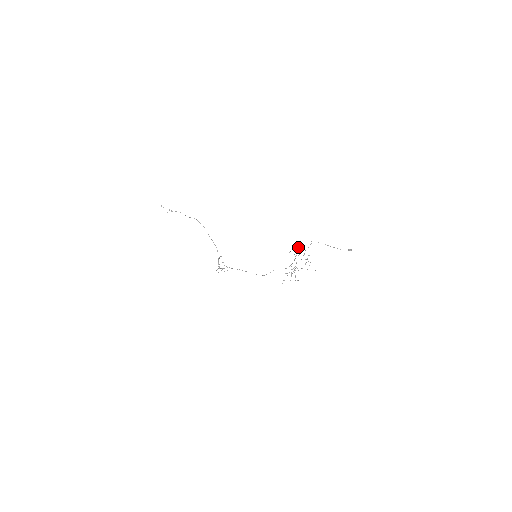
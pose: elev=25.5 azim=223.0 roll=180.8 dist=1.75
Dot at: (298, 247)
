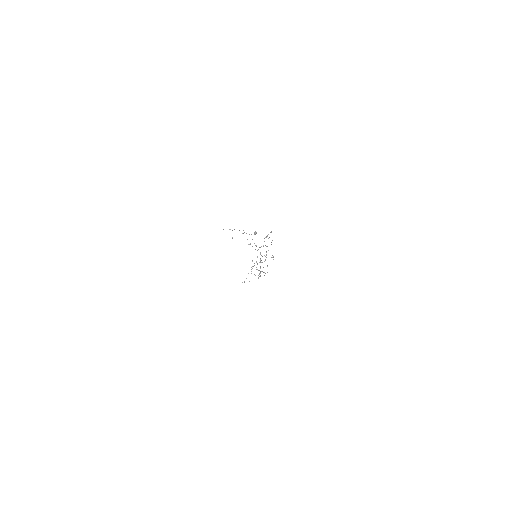
Dot at: occluded
